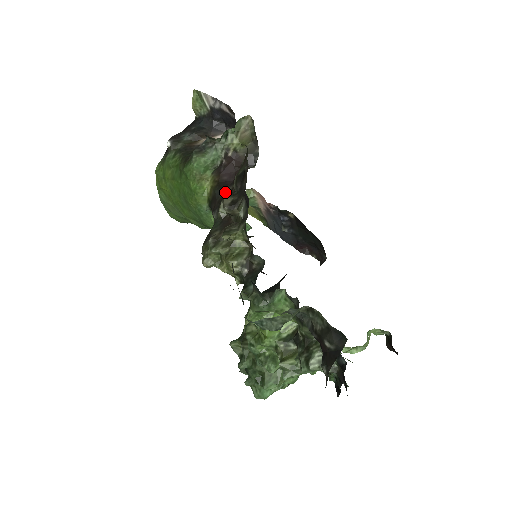
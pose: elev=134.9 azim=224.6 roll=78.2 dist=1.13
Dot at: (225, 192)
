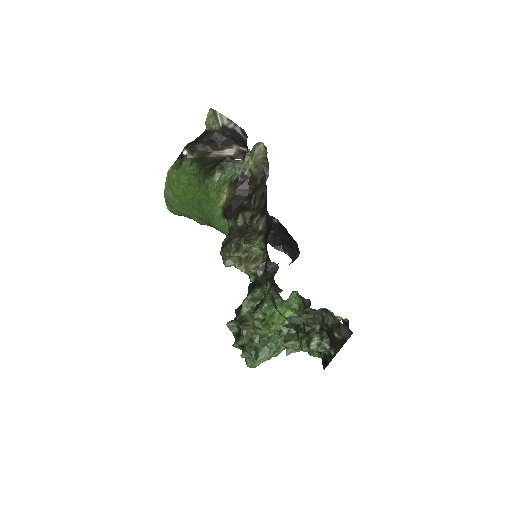
Dot at: (241, 205)
